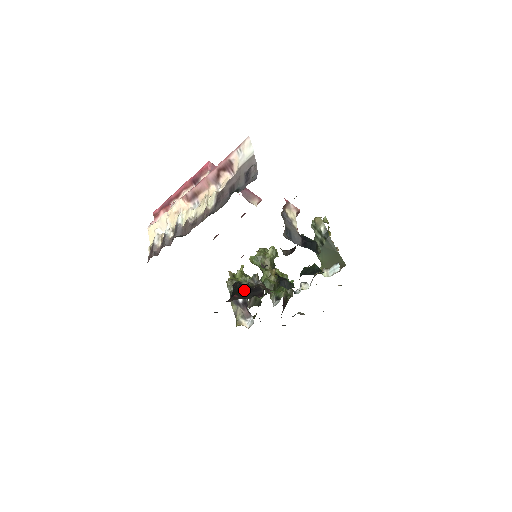
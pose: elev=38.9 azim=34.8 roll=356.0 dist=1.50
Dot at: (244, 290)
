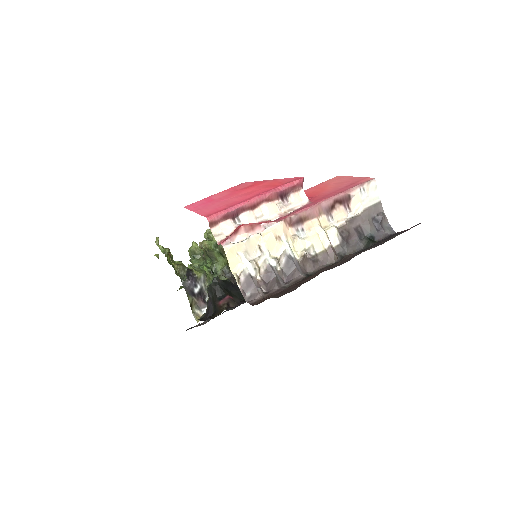
Dot at: (229, 288)
